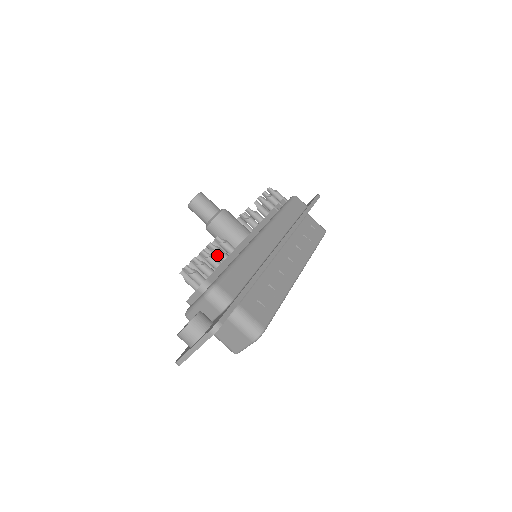
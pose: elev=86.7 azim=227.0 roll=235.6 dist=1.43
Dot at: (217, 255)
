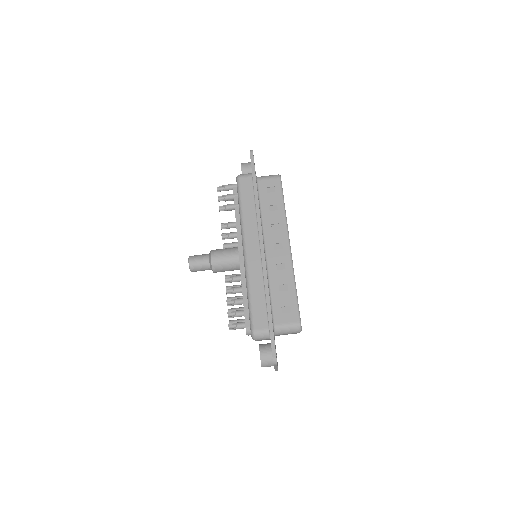
Dot at: occluded
